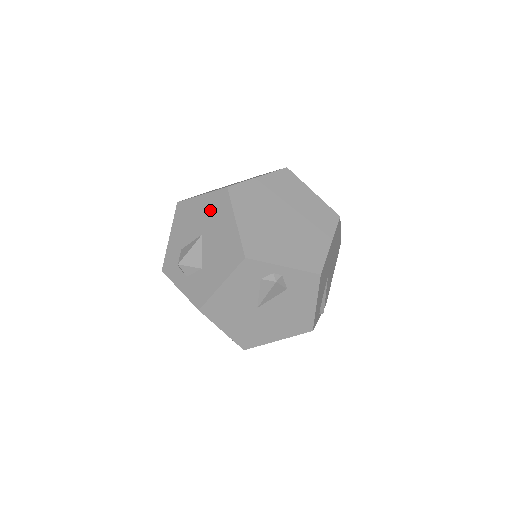
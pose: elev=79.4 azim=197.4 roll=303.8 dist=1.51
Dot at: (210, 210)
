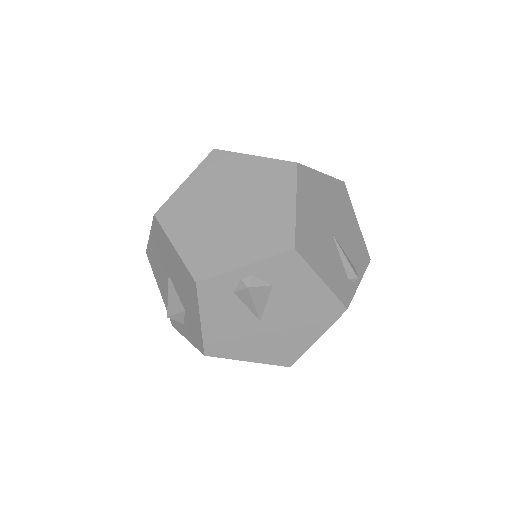
Dot at: (159, 247)
